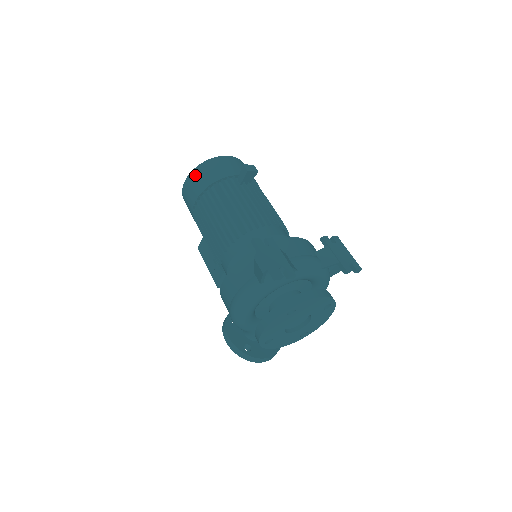
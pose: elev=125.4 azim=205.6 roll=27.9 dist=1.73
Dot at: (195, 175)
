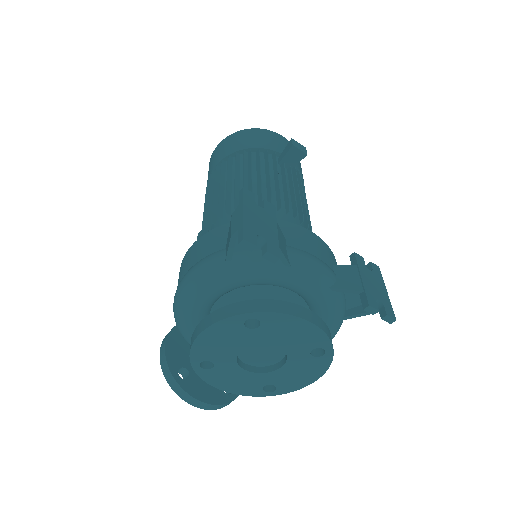
Dot at: (231, 139)
